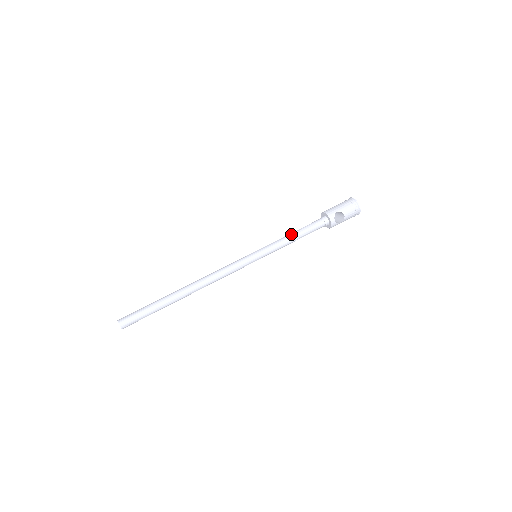
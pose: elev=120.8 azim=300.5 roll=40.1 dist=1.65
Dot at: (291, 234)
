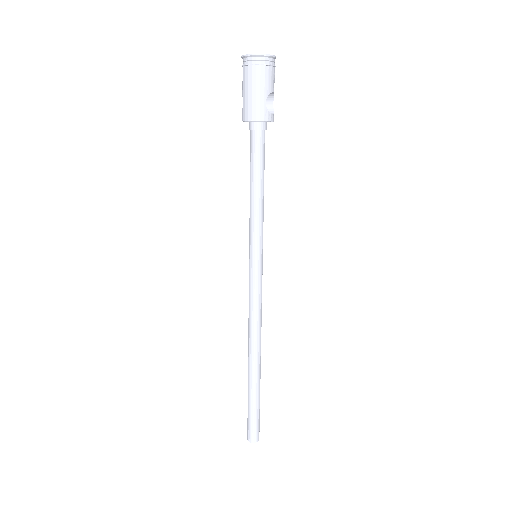
Dot at: (256, 193)
